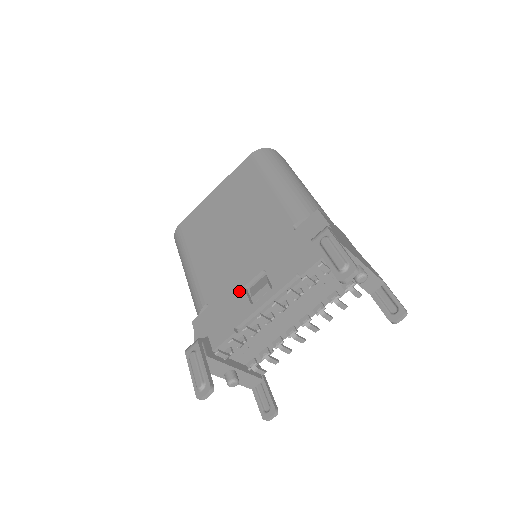
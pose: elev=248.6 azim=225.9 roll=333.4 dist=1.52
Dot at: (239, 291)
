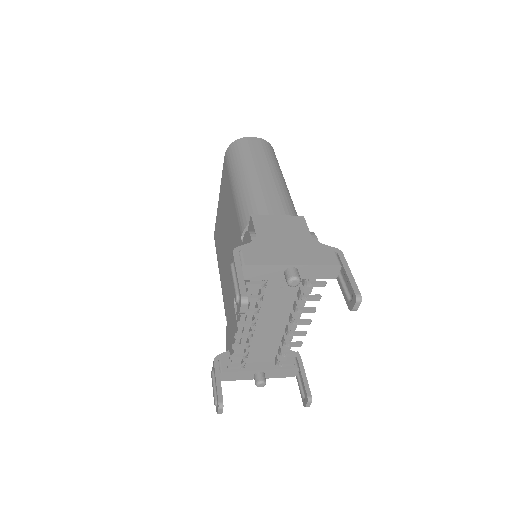
Dot at: (232, 306)
